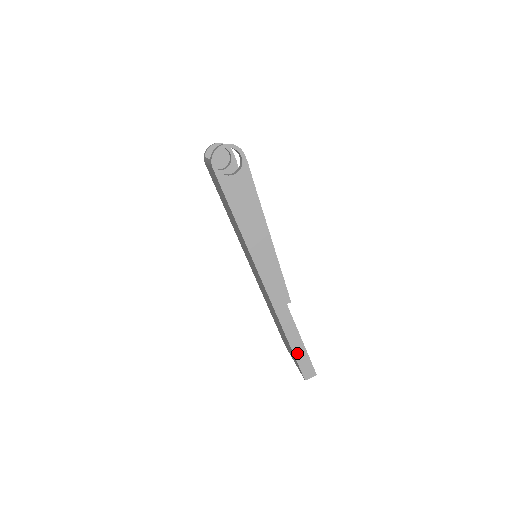
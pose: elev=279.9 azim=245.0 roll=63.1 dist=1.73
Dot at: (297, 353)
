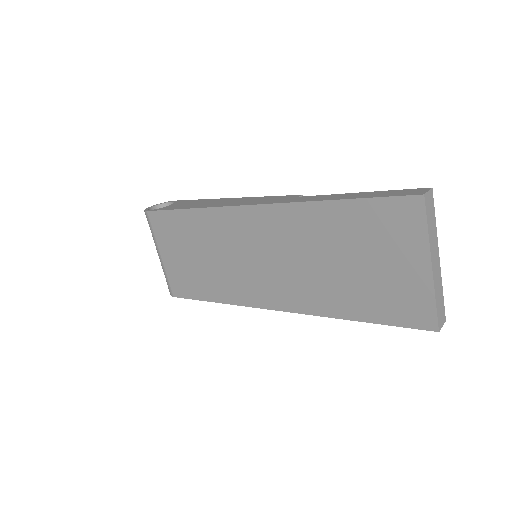
Dot at: (368, 197)
